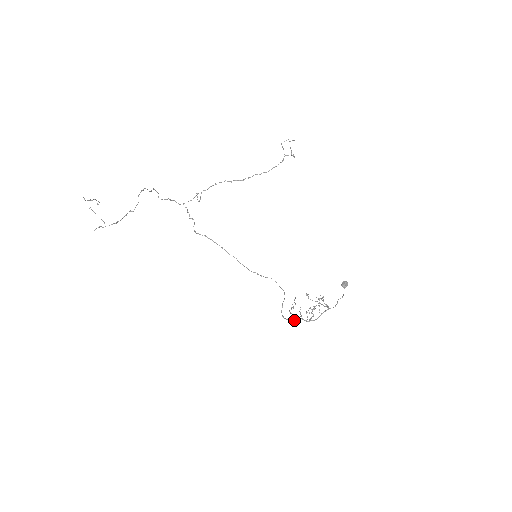
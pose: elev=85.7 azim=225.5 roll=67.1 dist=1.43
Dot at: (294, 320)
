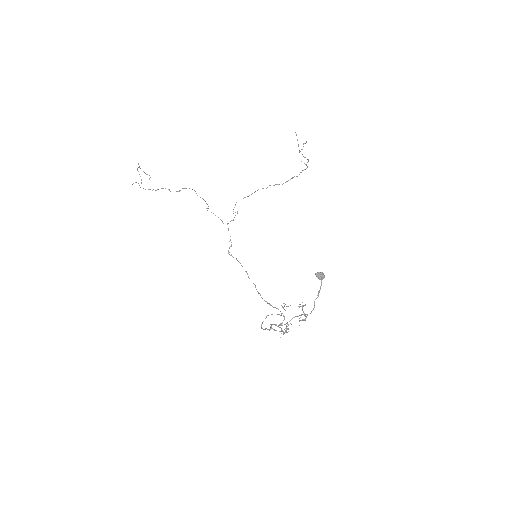
Dot at: (268, 329)
